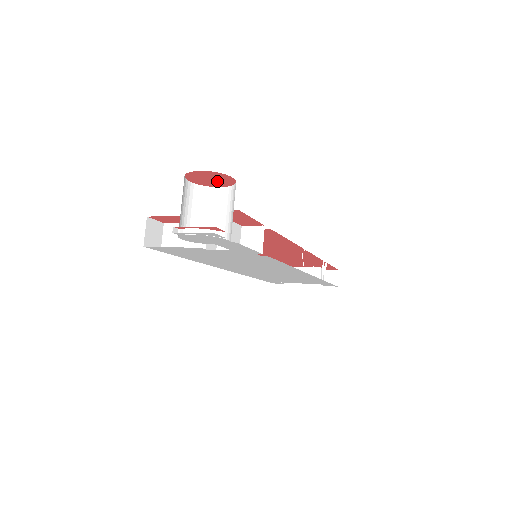
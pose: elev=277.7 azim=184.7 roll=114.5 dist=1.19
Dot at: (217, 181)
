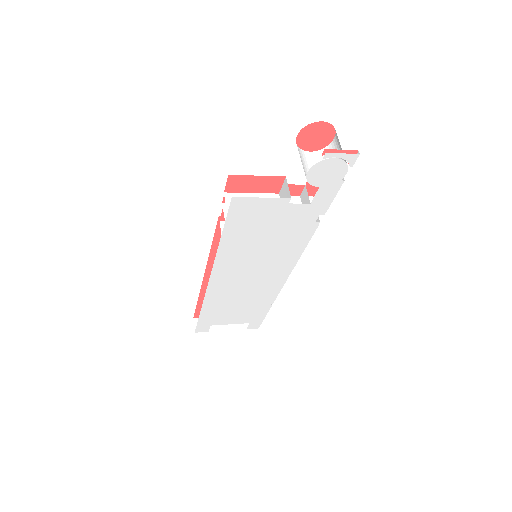
Dot at: (317, 141)
